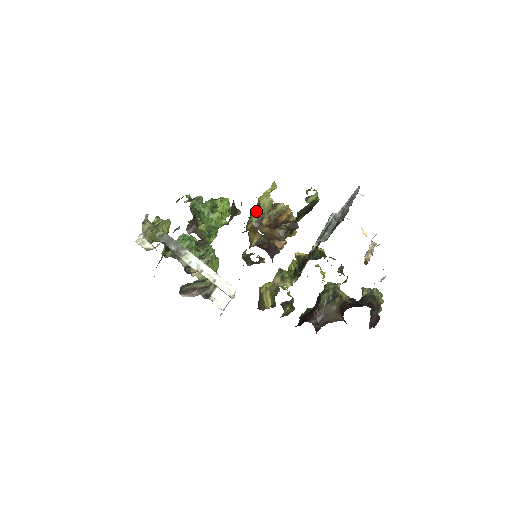
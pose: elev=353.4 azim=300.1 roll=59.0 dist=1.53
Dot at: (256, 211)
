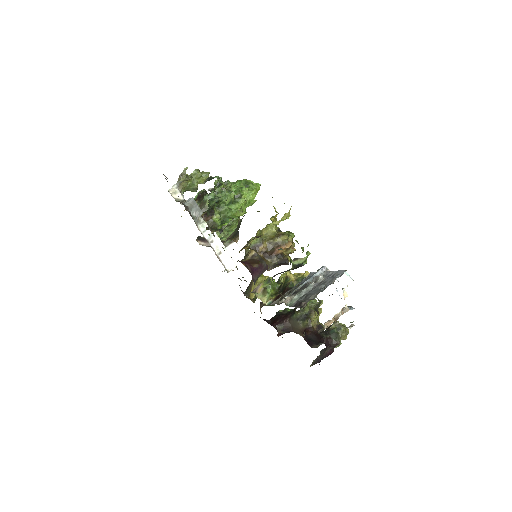
Dot at: occluded
